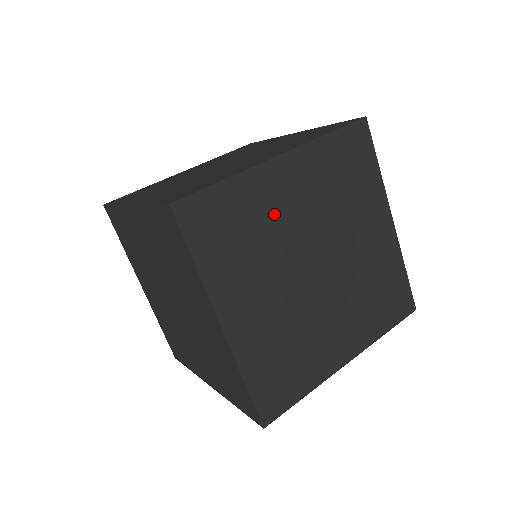
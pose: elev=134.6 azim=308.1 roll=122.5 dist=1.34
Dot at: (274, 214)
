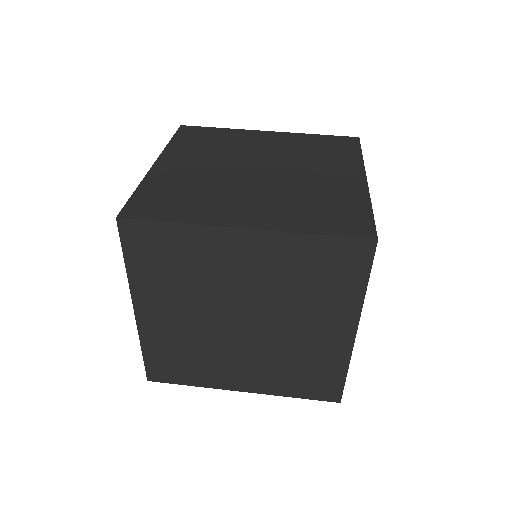
Dot at: (216, 268)
